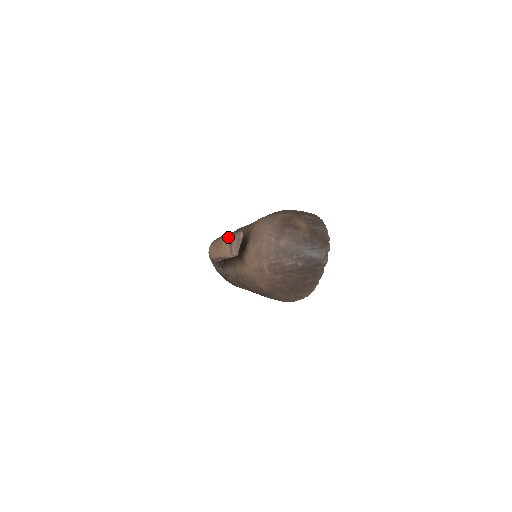
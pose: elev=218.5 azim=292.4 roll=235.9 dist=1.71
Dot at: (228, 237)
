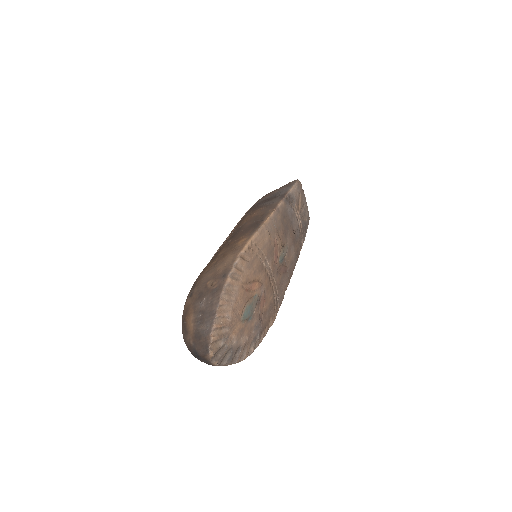
Dot at: occluded
